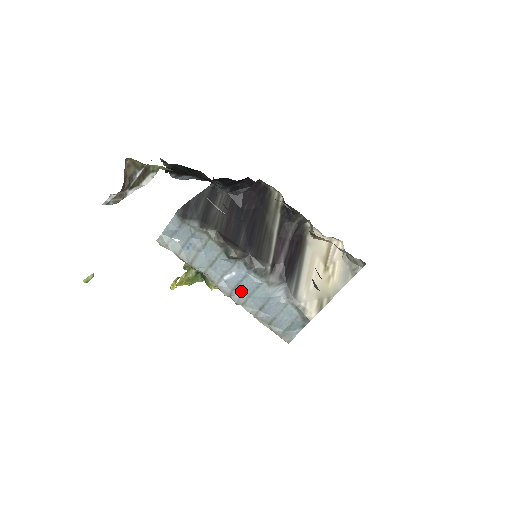
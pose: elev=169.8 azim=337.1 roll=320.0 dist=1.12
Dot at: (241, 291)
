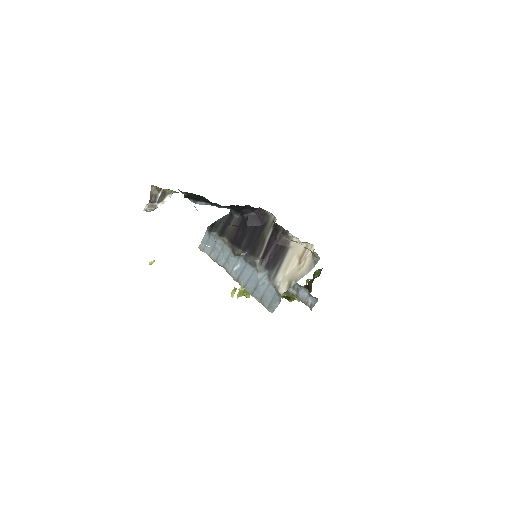
Dot at: (243, 277)
